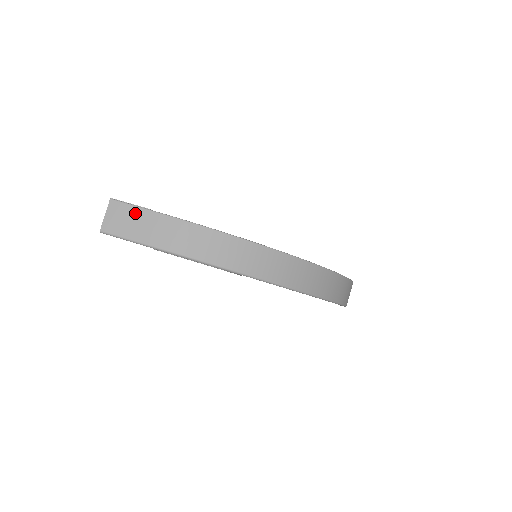
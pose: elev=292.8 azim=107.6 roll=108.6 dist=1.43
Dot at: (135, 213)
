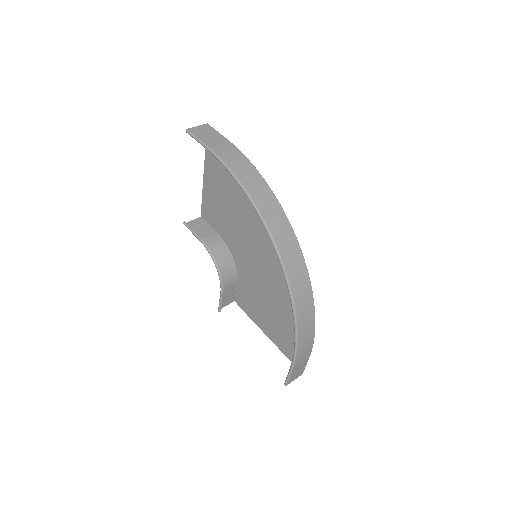
Dot at: (216, 135)
